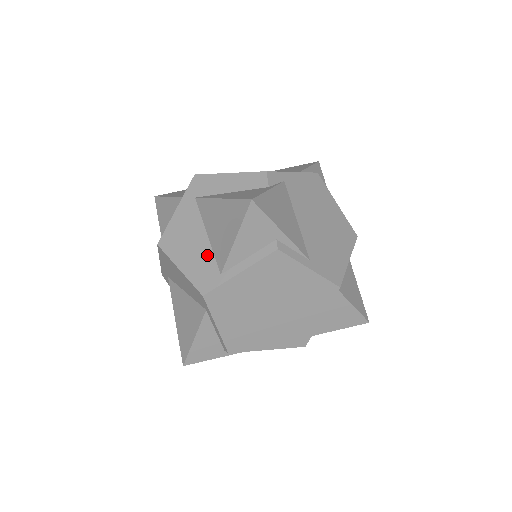
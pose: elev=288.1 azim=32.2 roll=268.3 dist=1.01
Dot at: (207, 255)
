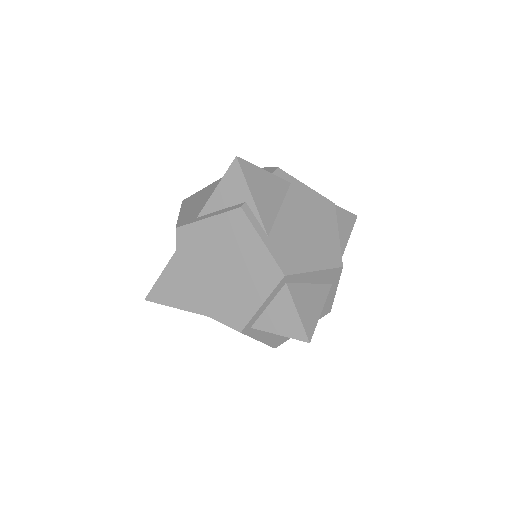
Dot at: (201, 207)
